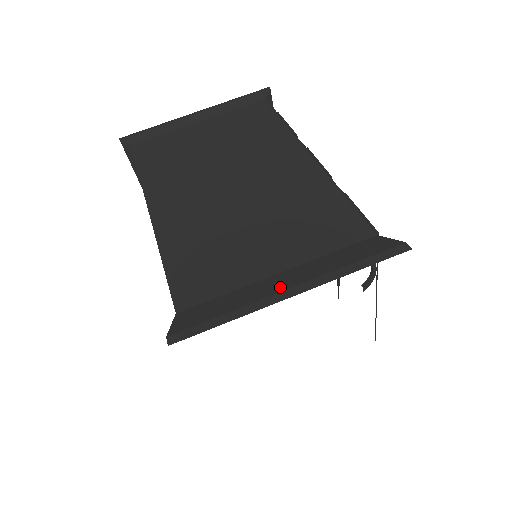
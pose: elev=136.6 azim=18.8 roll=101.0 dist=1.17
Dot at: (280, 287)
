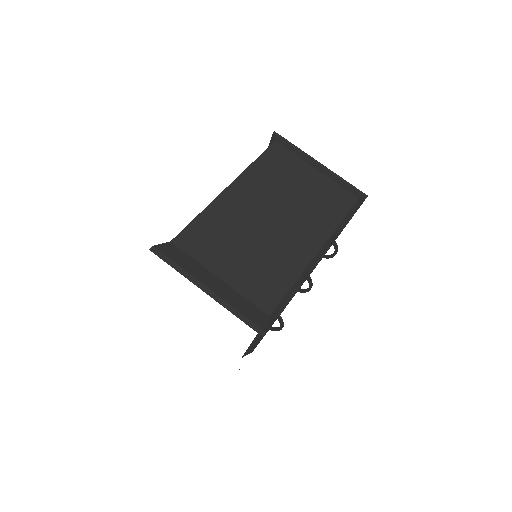
Dot at: (208, 283)
